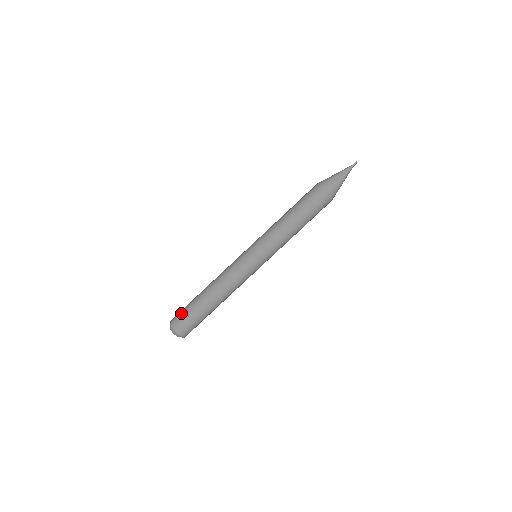
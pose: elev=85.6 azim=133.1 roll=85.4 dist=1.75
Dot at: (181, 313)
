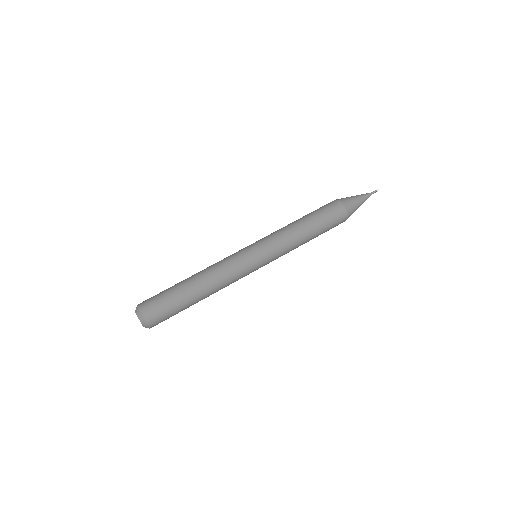
Dot at: occluded
